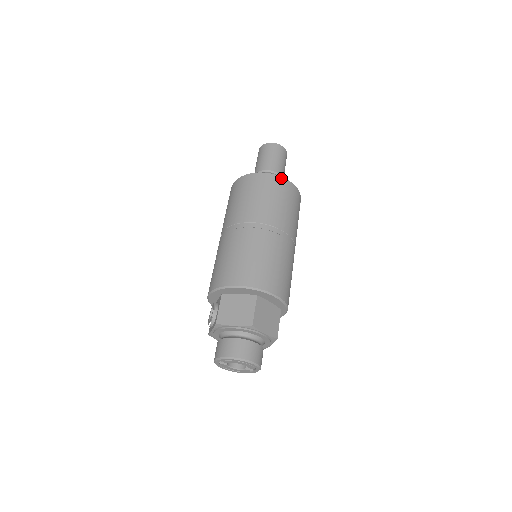
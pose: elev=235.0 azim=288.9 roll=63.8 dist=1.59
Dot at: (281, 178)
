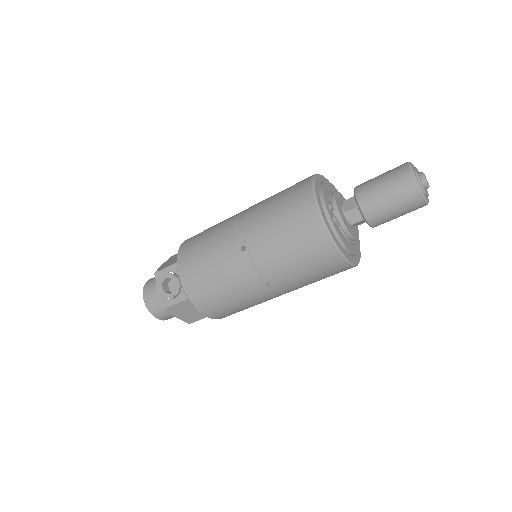
Dot at: occluded
